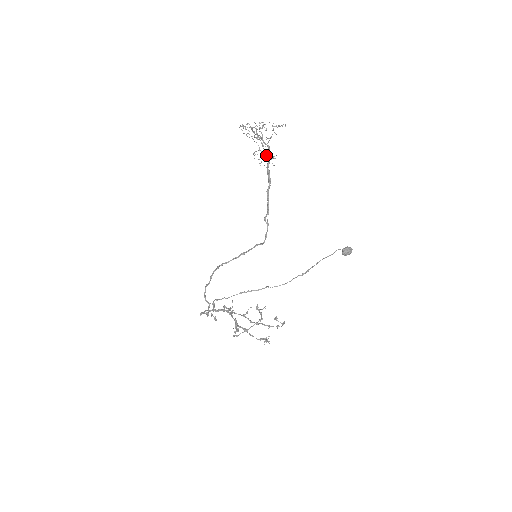
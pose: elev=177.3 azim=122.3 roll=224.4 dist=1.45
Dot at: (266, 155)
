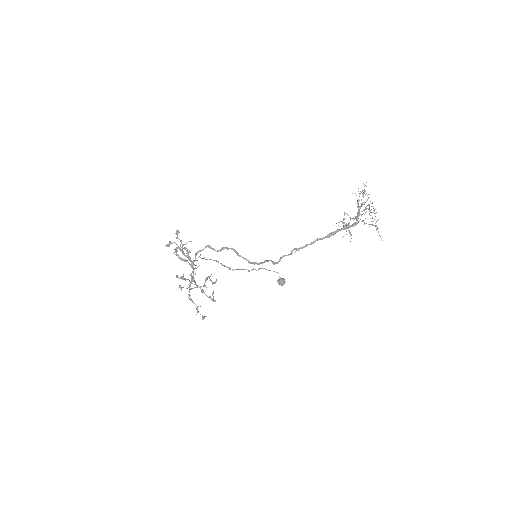
Dot at: occluded
